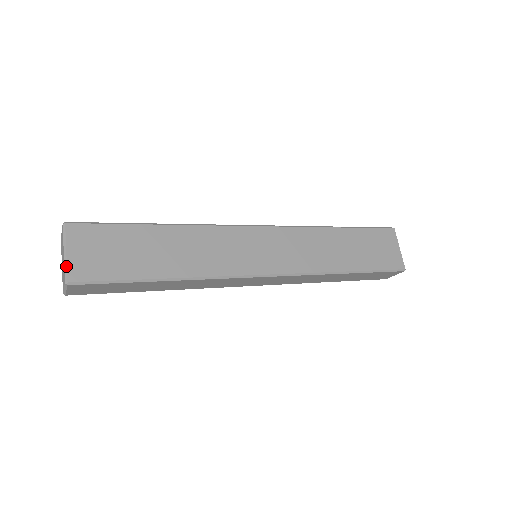
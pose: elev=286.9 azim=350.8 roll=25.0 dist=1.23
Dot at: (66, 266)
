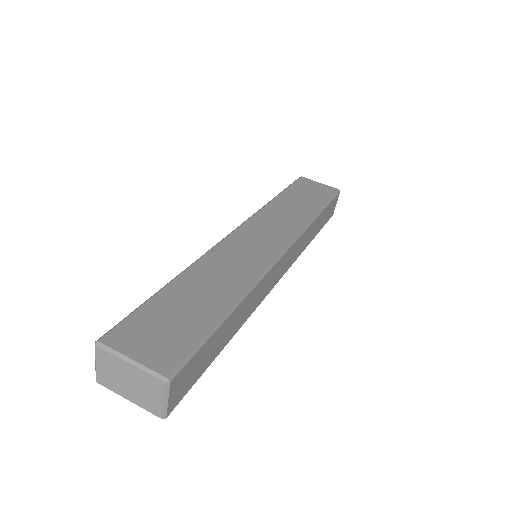
Dot at: (147, 369)
